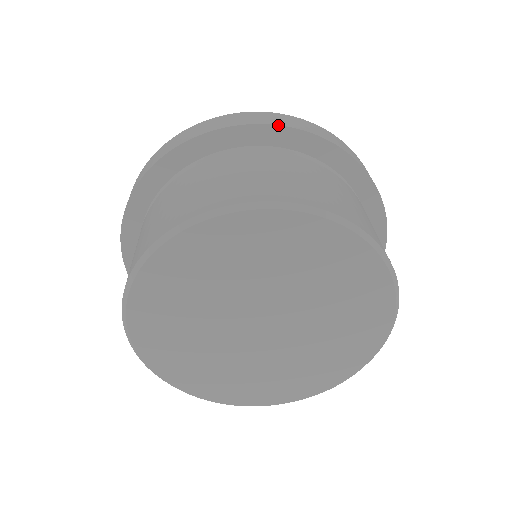
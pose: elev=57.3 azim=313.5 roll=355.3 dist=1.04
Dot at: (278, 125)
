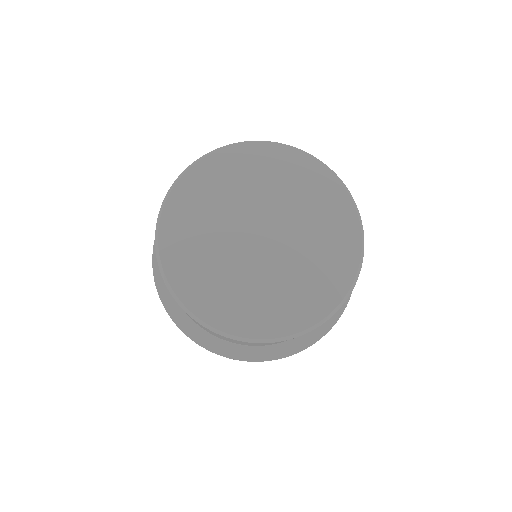
Dot at: occluded
